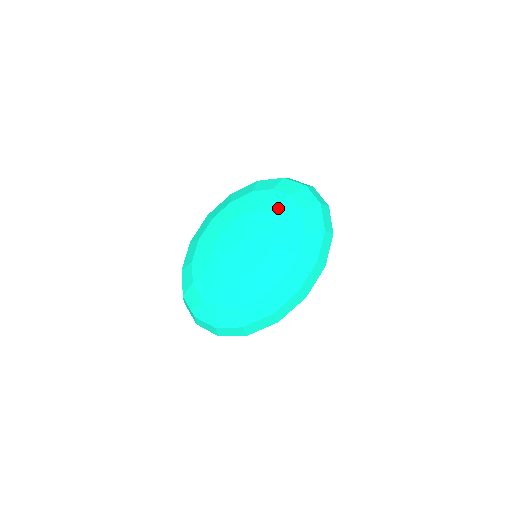
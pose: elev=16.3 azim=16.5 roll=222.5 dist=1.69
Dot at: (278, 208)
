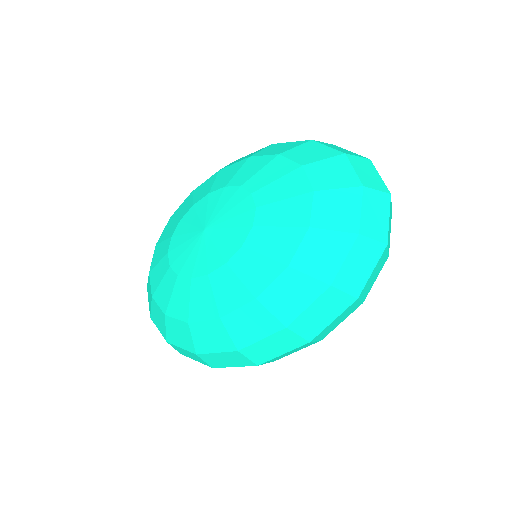
Dot at: (279, 203)
